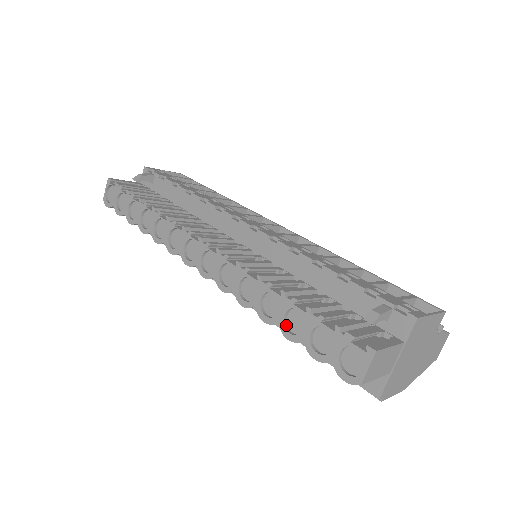
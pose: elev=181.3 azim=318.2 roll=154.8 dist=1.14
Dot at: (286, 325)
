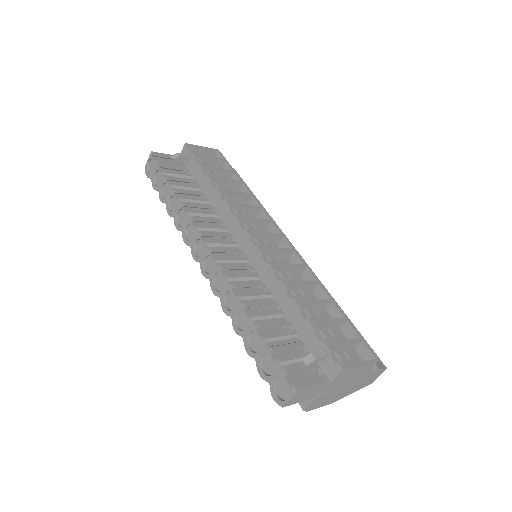
Dot at: (248, 341)
